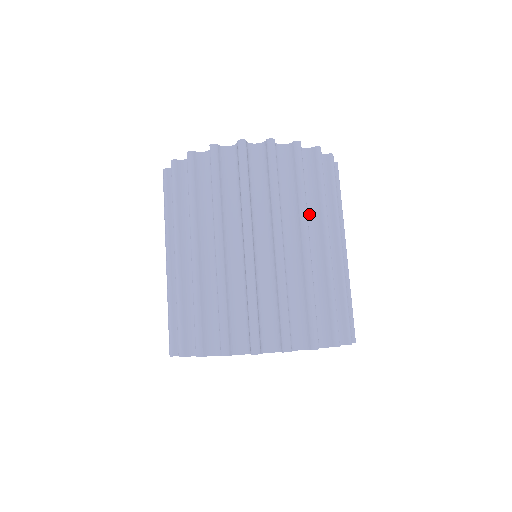
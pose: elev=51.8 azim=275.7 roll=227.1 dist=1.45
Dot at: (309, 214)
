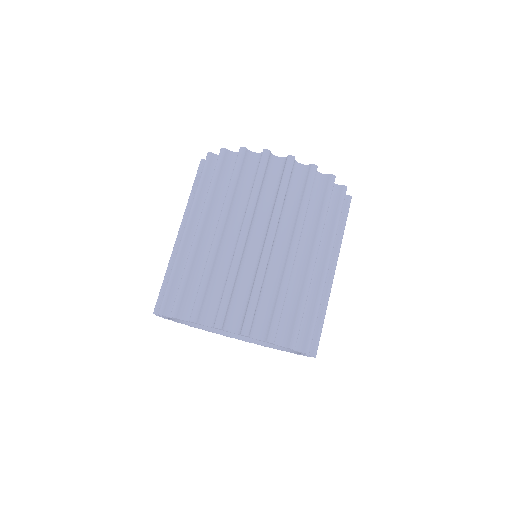
Dot at: occluded
